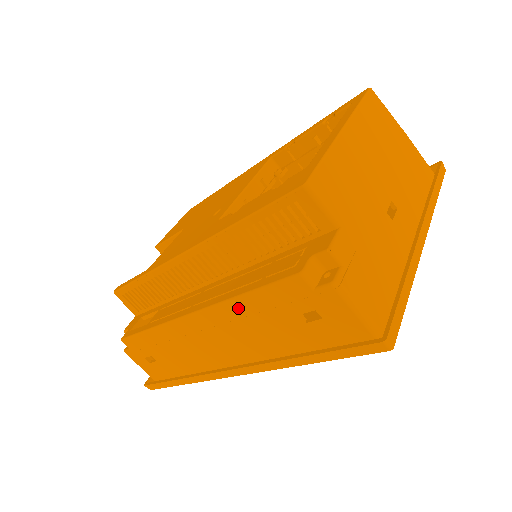
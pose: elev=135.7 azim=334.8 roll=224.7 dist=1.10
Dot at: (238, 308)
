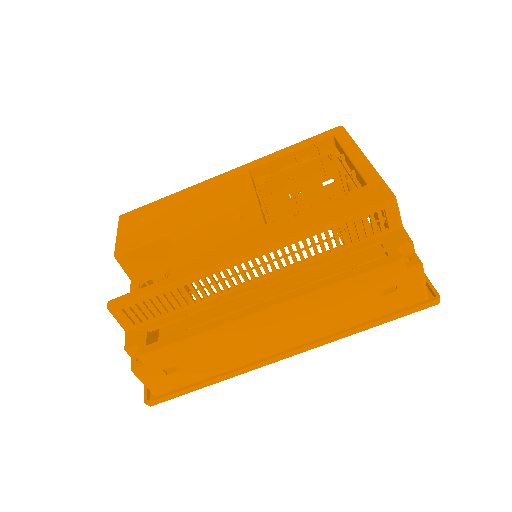
Dot at: (329, 294)
